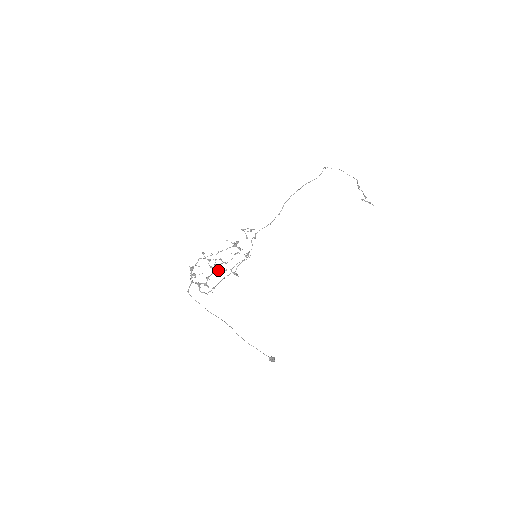
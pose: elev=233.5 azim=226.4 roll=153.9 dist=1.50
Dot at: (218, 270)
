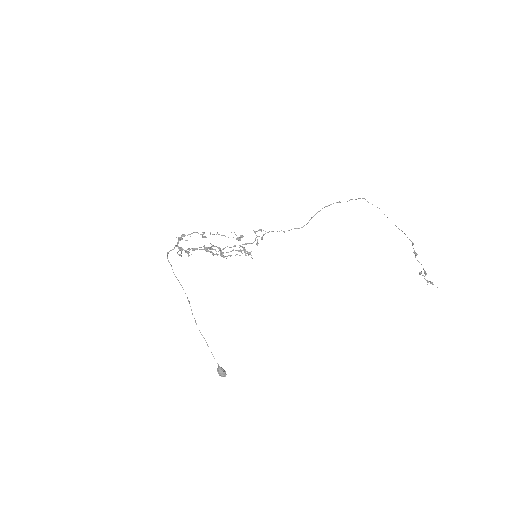
Dot at: occluded
